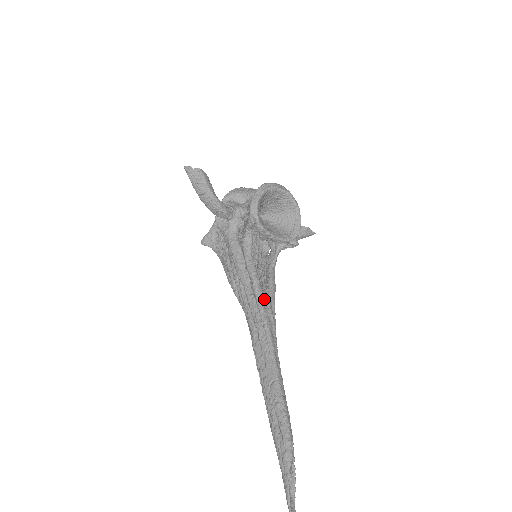
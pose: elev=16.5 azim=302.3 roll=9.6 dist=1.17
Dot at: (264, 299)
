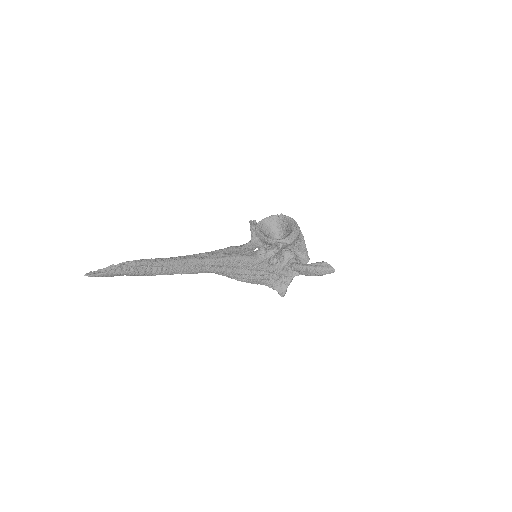
Dot at: (221, 251)
